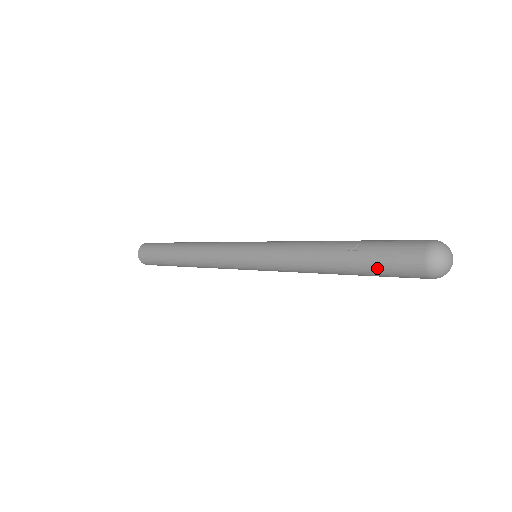
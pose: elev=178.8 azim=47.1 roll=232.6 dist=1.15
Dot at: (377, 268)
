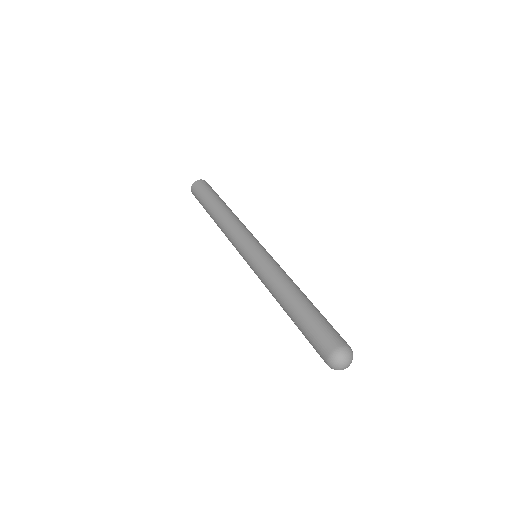
Dot at: occluded
